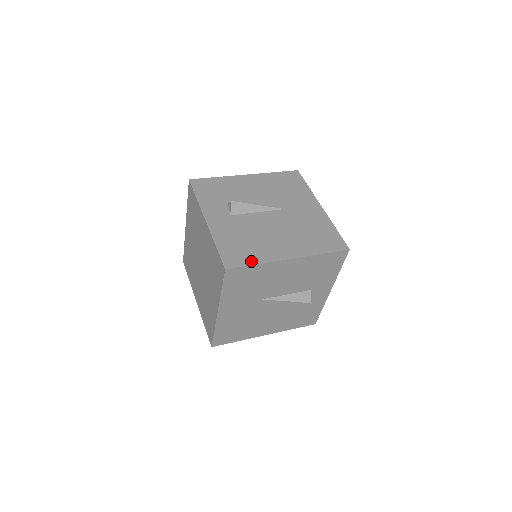
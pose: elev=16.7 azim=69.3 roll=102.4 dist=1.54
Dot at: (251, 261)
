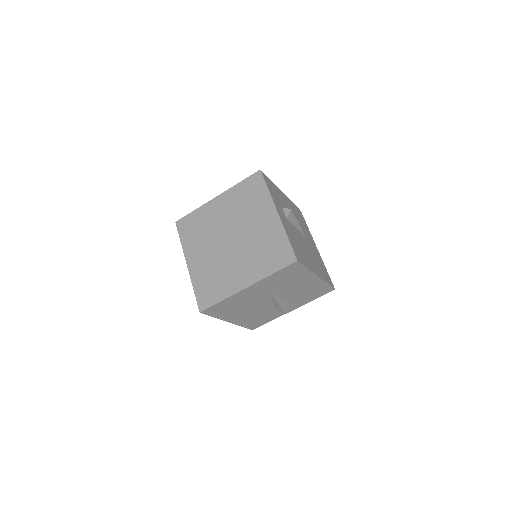
Dot at: (305, 264)
